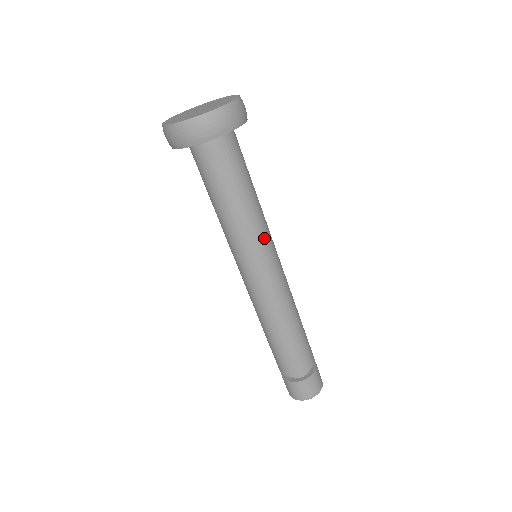
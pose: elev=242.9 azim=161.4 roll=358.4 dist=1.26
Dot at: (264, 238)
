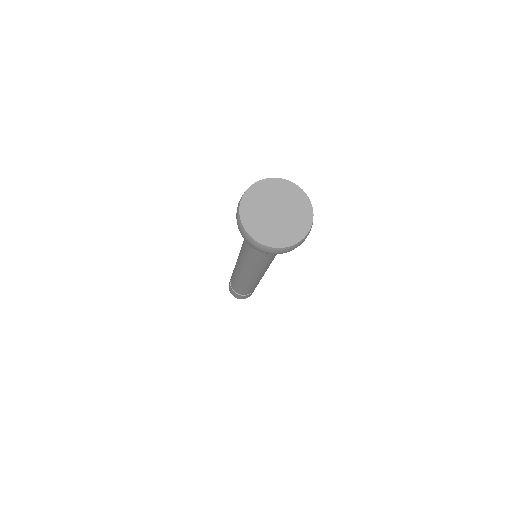
Dot at: (263, 267)
